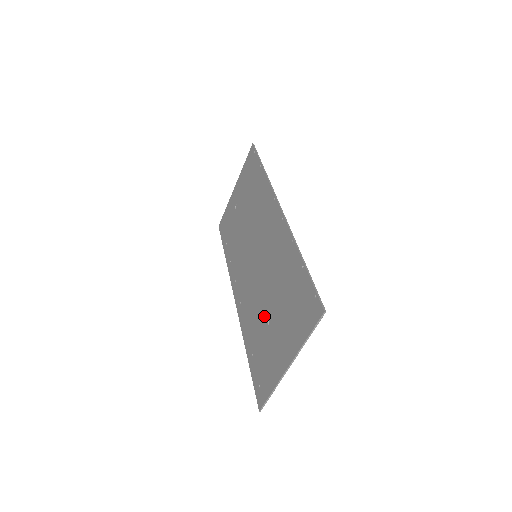
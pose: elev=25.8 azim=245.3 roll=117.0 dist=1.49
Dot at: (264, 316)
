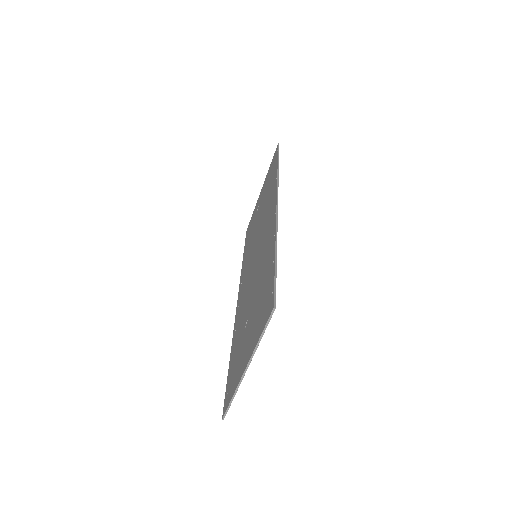
Dot at: (245, 317)
